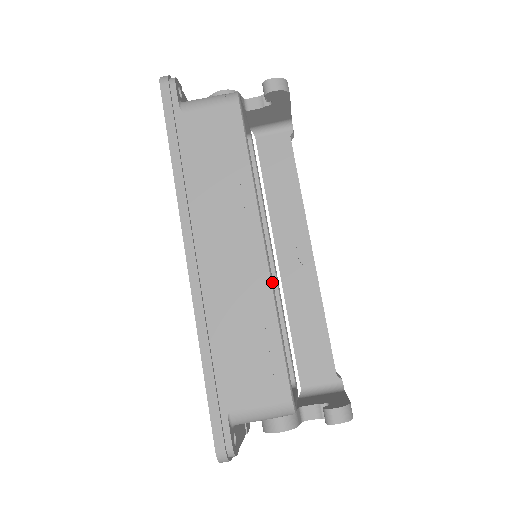
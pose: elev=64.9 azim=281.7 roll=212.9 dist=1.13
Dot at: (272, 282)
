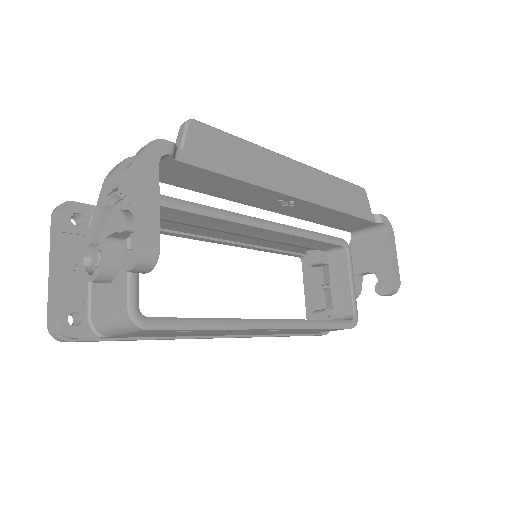
Dot at: (297, 327)
